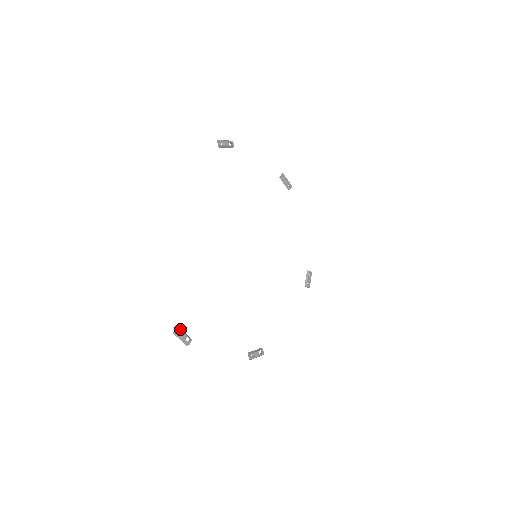
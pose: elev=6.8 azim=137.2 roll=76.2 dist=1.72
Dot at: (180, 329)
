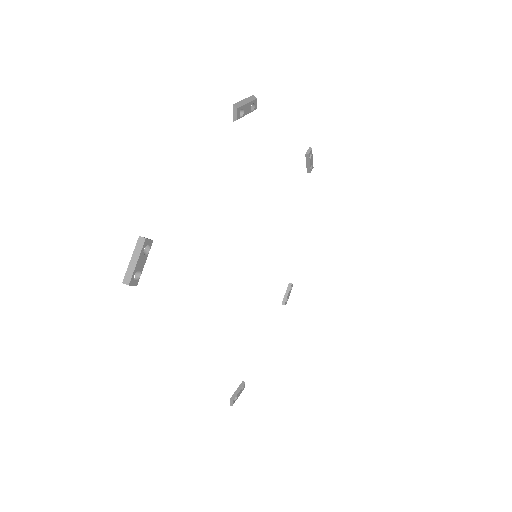
Dot at: (234, 399)
